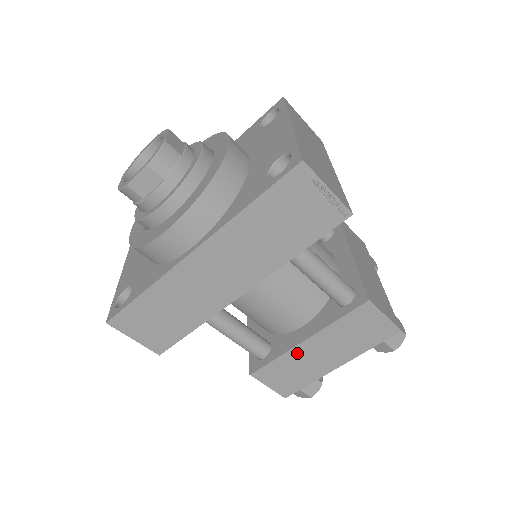
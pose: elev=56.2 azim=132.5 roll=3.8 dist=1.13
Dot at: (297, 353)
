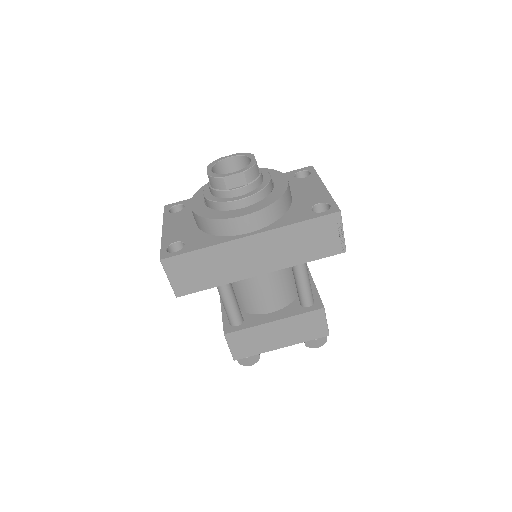
Dot at: (263, 329)
